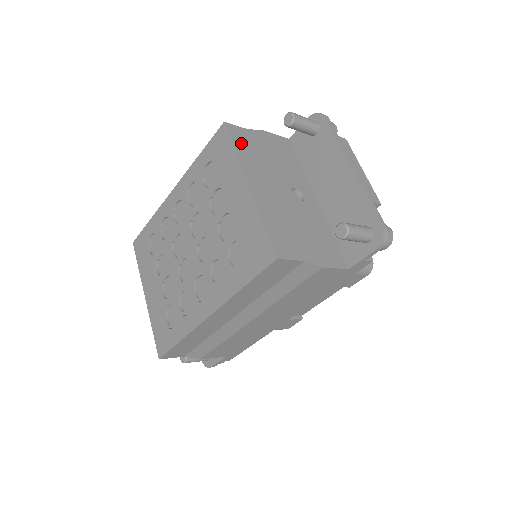
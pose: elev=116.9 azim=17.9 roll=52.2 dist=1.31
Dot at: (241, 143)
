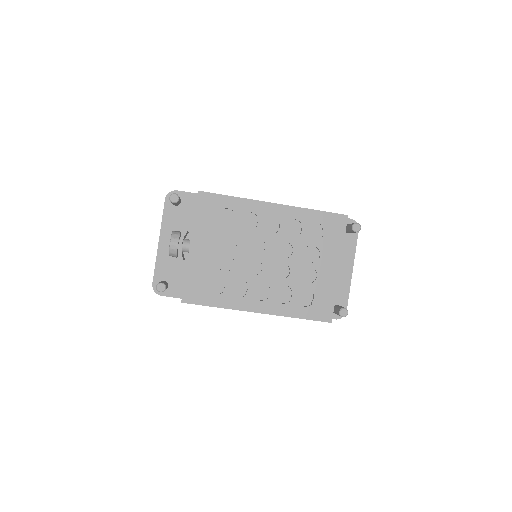
Dot at: occluded
